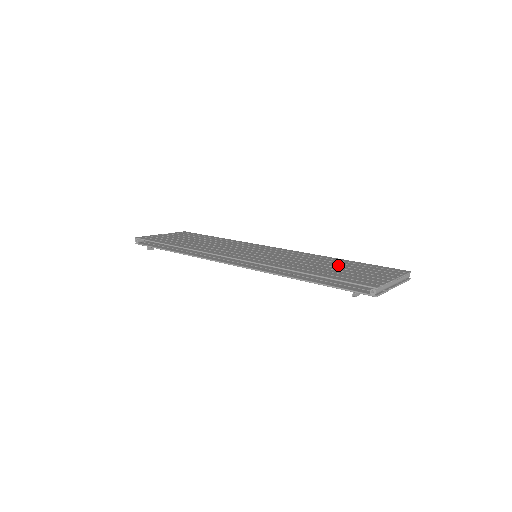
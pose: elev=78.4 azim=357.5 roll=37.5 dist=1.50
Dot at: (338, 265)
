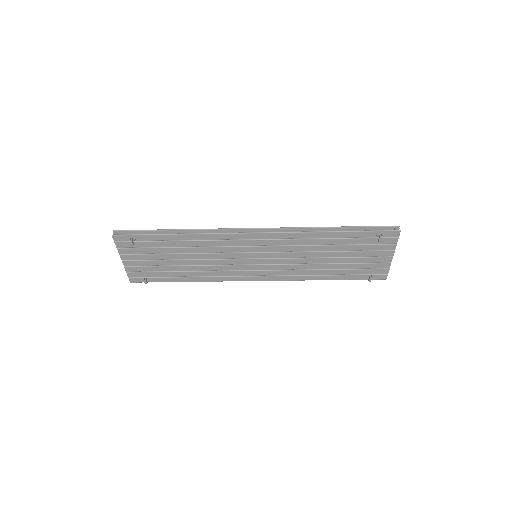
Dot at: occluded
